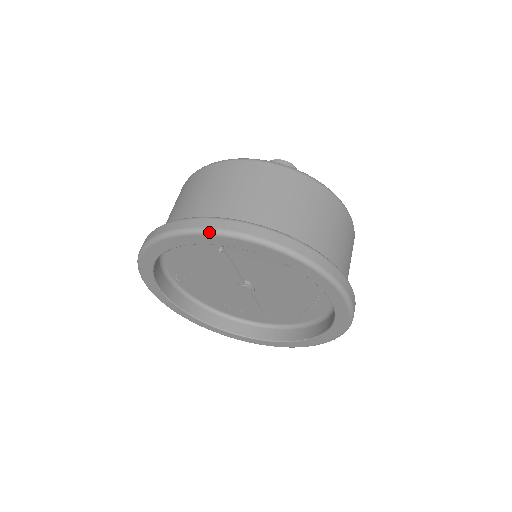
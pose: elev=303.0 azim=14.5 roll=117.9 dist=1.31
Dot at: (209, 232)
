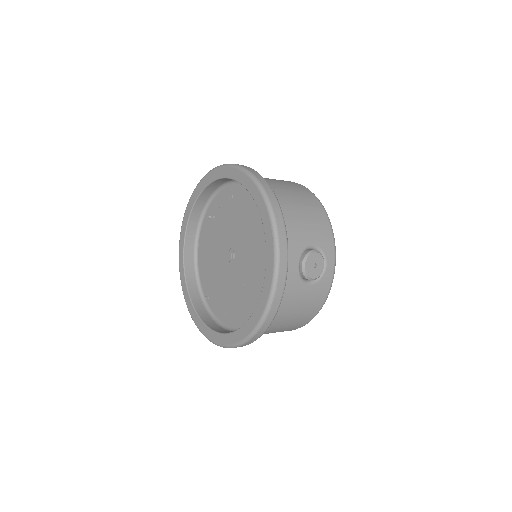
Dot at: (195, 188)
